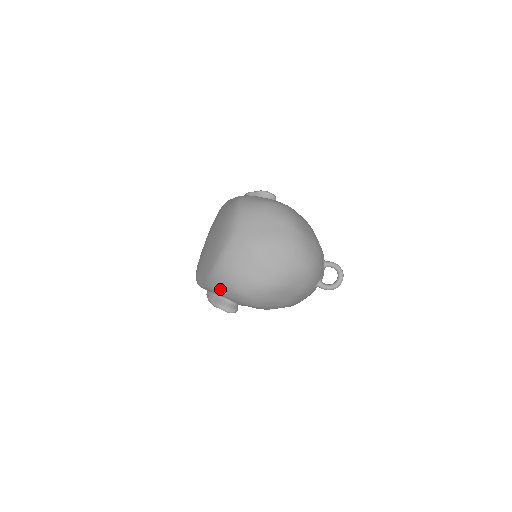
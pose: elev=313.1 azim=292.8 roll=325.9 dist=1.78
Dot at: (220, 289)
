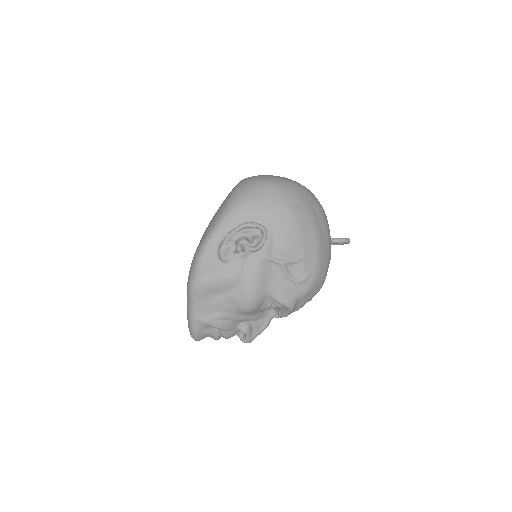
Dot at: (250, 192)
